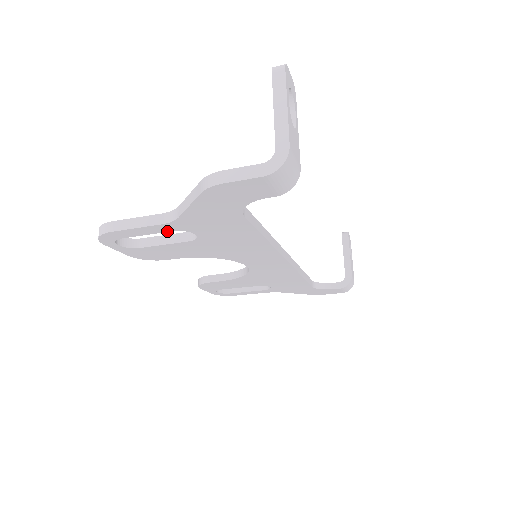
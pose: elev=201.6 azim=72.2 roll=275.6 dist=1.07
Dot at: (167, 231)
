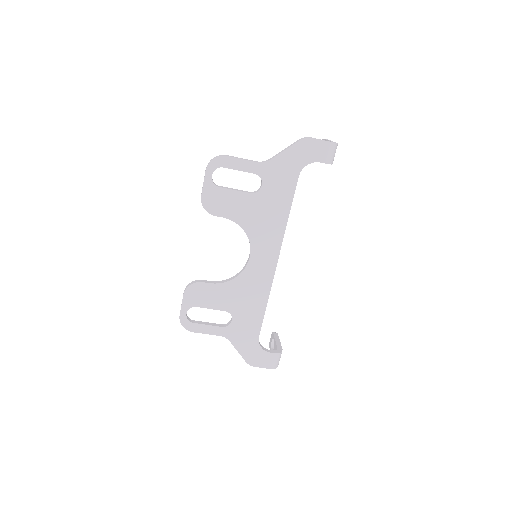
Dot at: (252, 172)
